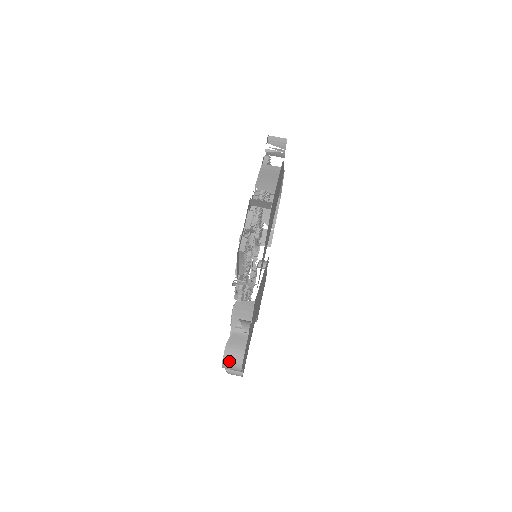
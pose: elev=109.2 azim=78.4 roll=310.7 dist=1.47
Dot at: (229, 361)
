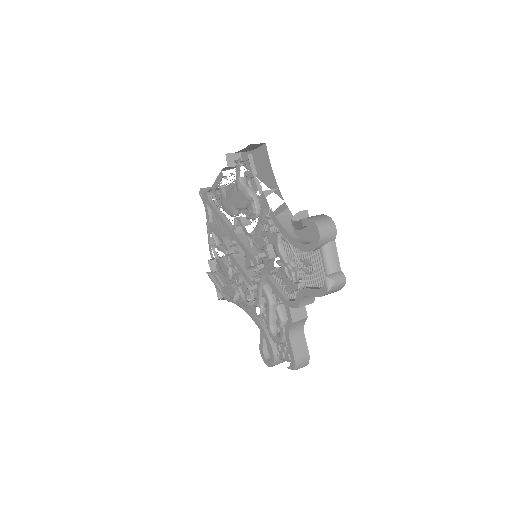
Dot at: (318, 219)
